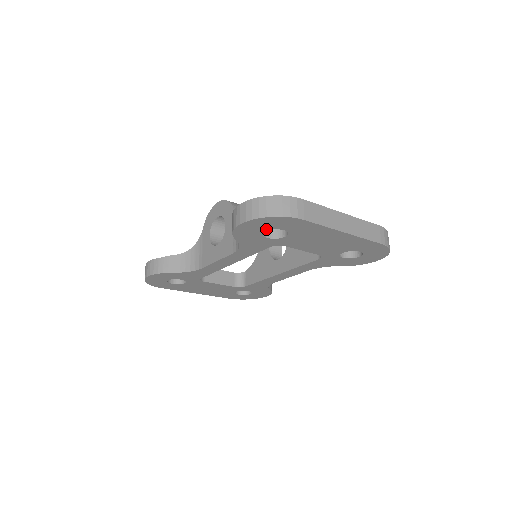
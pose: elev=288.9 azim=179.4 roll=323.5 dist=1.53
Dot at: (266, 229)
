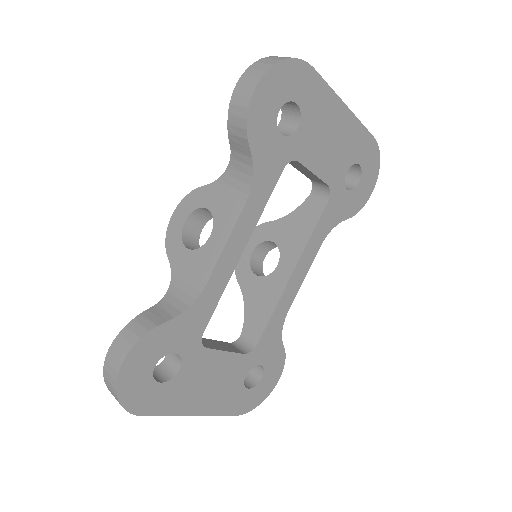
Dot at: (280, 103)
